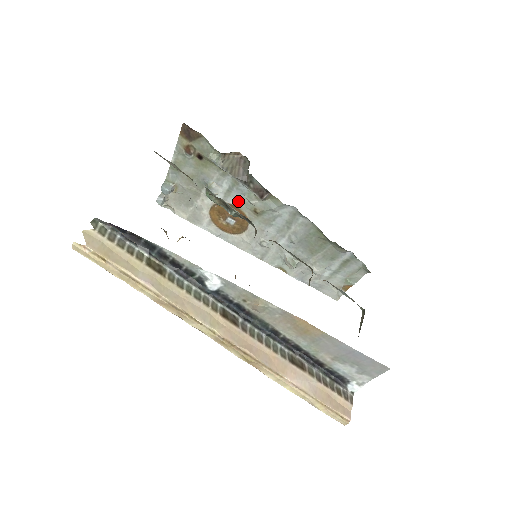
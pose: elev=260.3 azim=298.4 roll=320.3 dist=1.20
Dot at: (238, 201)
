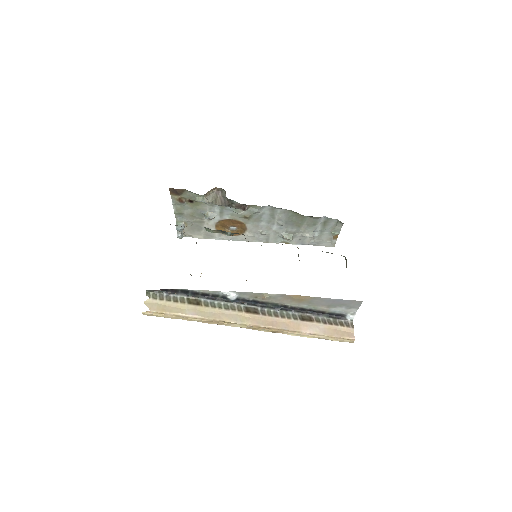
Dot at: (231, 216)
